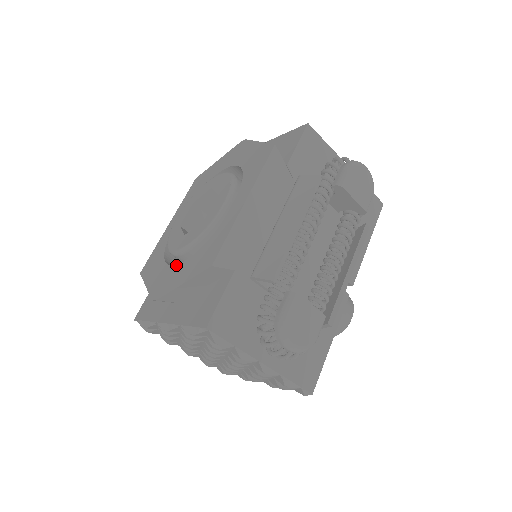
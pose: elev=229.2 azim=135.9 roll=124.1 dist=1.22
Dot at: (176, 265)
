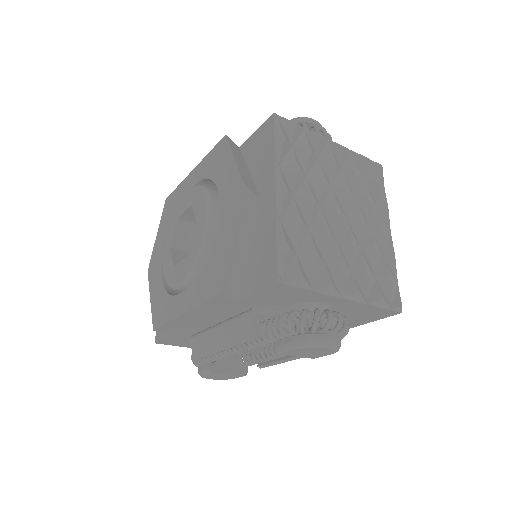
Dot at: (161, 265)
